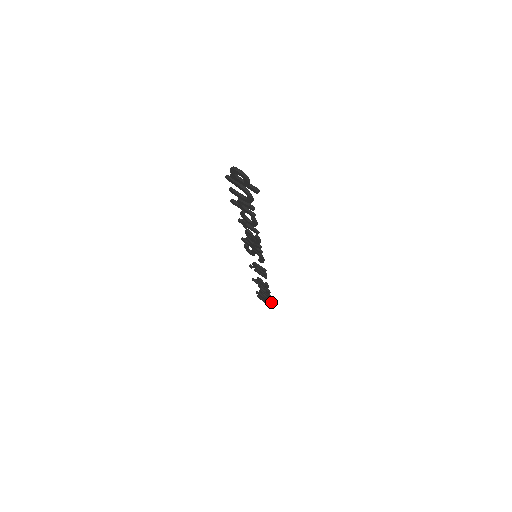
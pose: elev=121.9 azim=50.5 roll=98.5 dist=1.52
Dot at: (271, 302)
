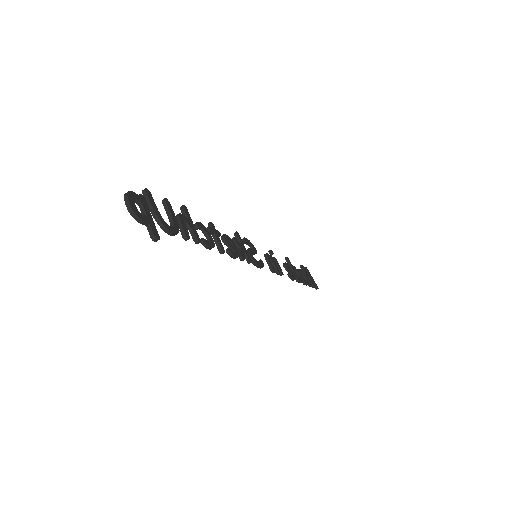
Dot at: (310, 286)
